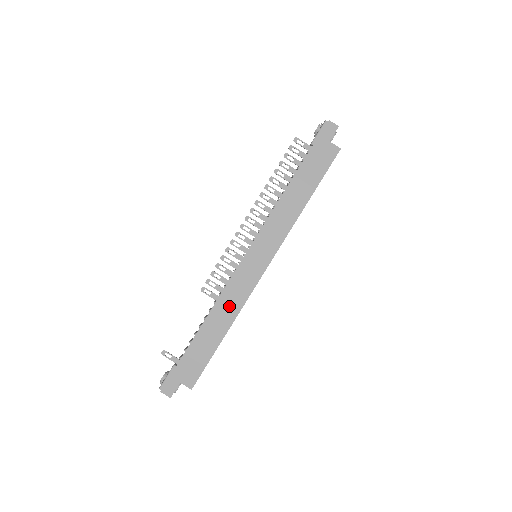
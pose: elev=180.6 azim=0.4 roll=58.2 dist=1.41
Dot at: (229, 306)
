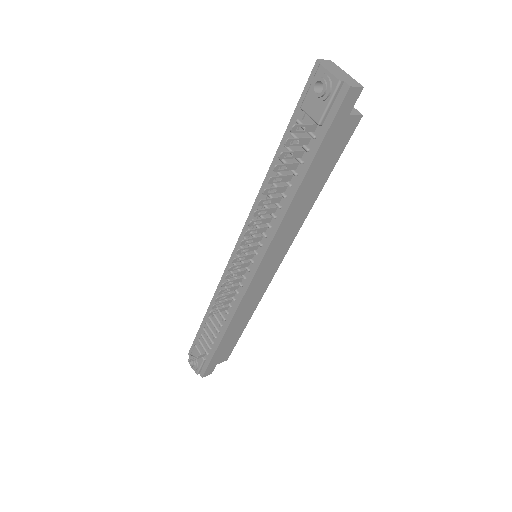
Dot at: (246, 311)
